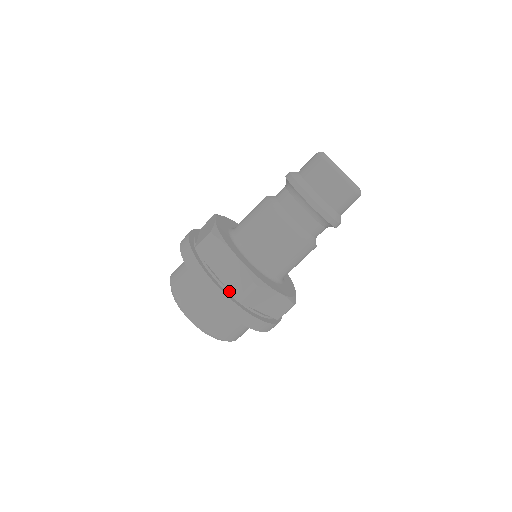
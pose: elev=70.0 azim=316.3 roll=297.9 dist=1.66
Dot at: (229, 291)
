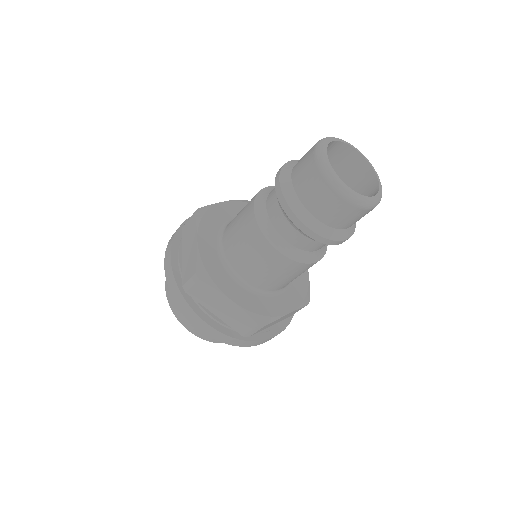
Dot at: (182, 276)
